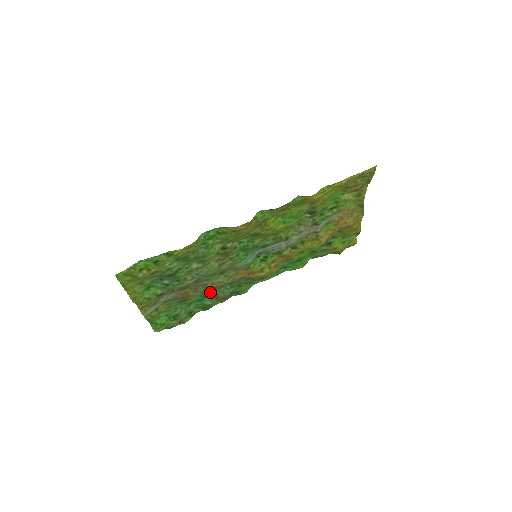
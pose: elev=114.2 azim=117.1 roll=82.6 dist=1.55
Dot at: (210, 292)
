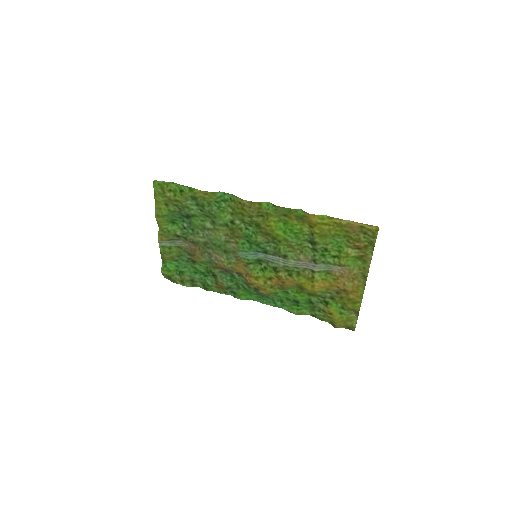
Dot at: (213, 269)
